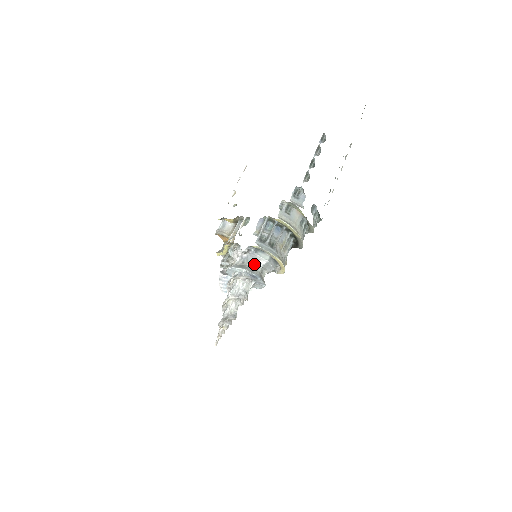
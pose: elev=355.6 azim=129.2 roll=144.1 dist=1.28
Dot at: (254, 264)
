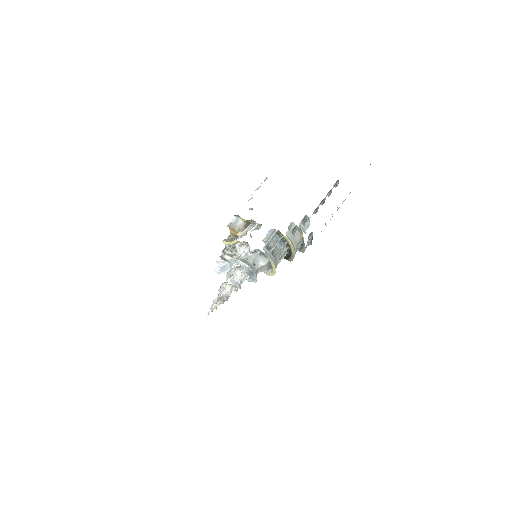
Dot at: (255, 263)
